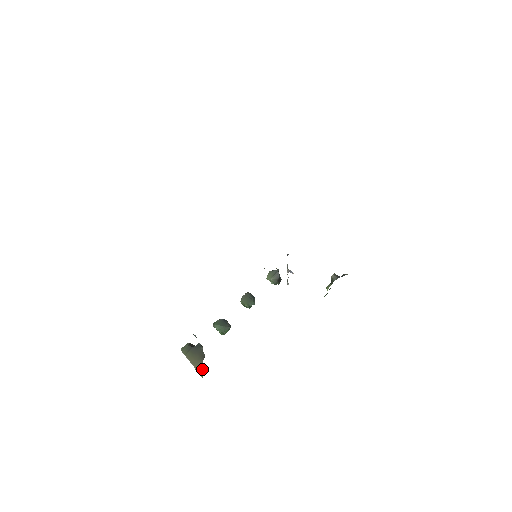
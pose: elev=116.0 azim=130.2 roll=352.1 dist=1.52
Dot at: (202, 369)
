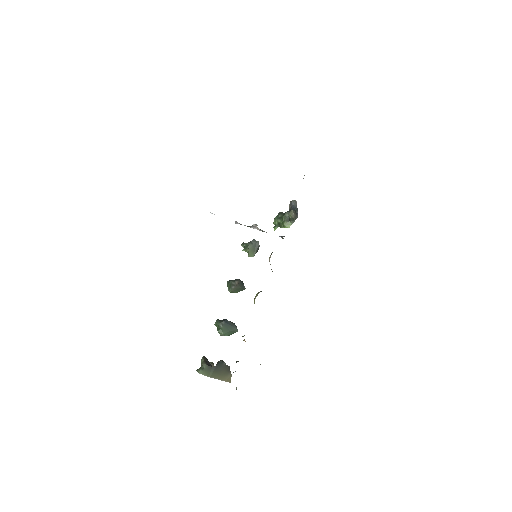
Dot at: occluded
